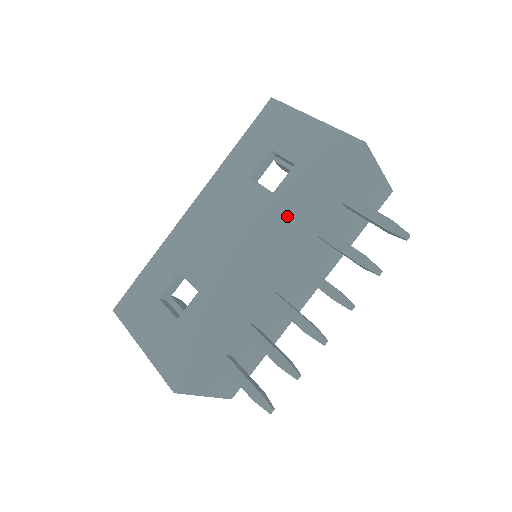
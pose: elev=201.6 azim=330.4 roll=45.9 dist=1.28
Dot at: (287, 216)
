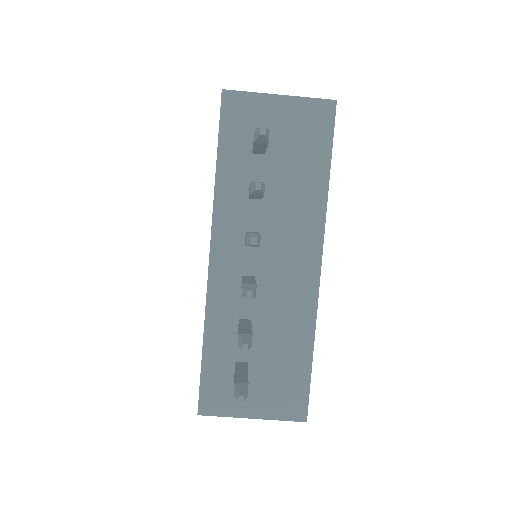
Dot at: occluded
